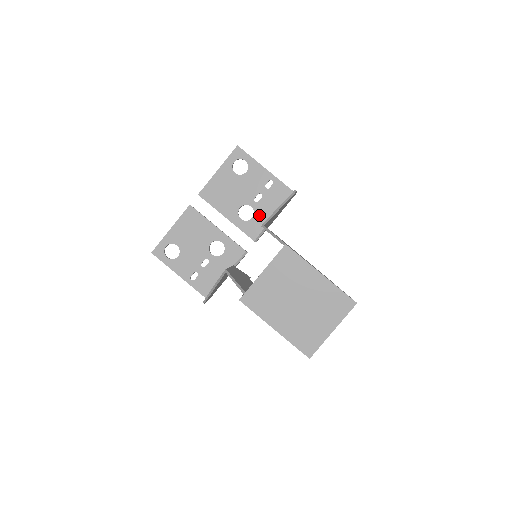
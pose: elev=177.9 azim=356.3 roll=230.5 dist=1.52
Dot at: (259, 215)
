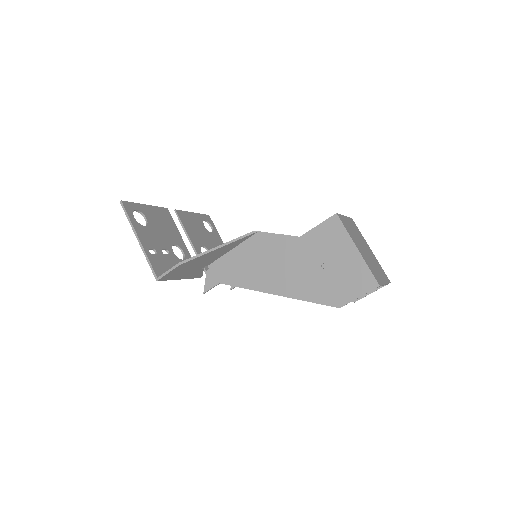
Dot at: occluded
